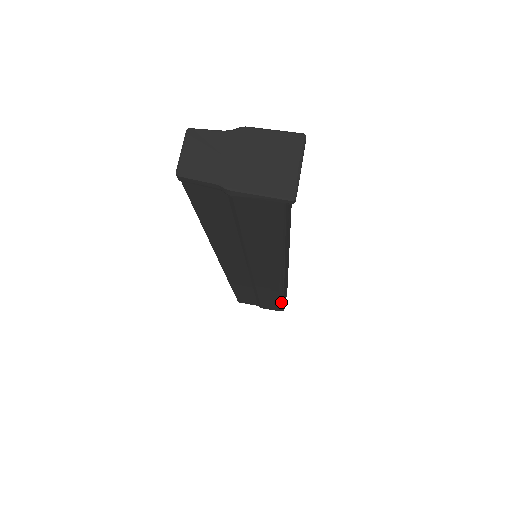
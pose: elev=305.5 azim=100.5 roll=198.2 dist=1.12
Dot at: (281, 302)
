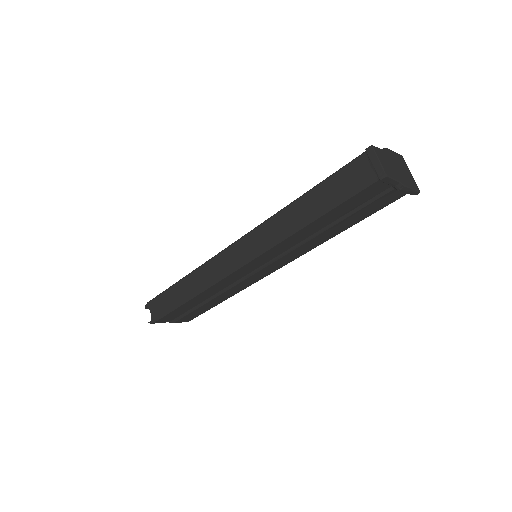
Dot at: occluded
